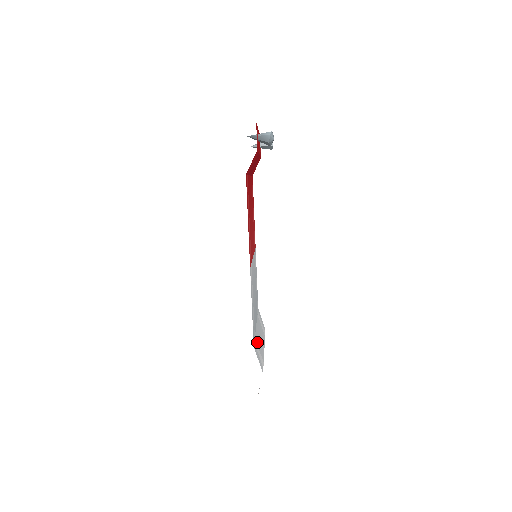
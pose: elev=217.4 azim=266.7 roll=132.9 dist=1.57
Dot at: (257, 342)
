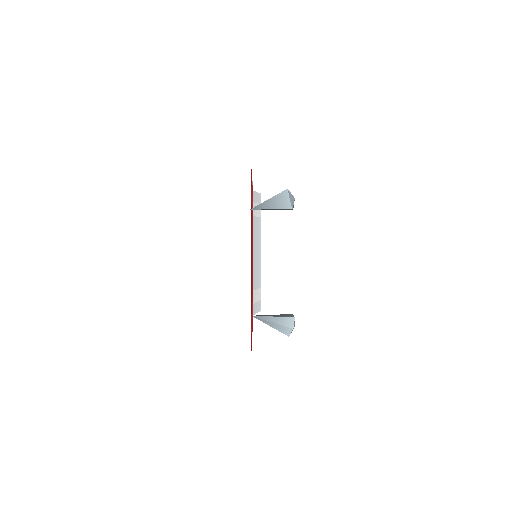
Dot at: (255, 284)
